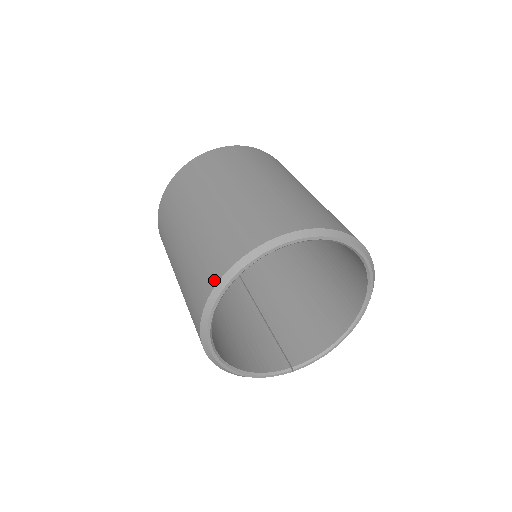
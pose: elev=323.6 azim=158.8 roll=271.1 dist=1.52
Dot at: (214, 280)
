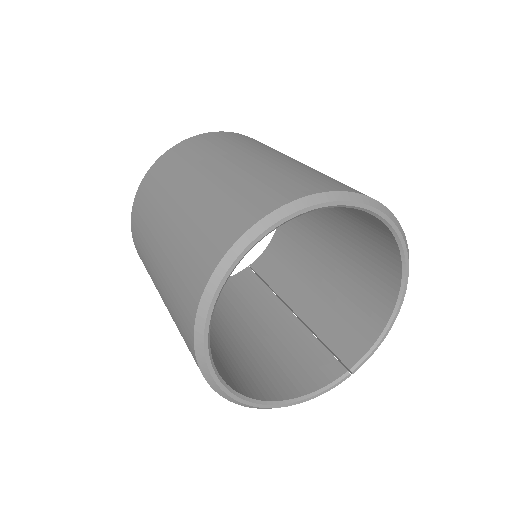
Dot at: (191, 321)
